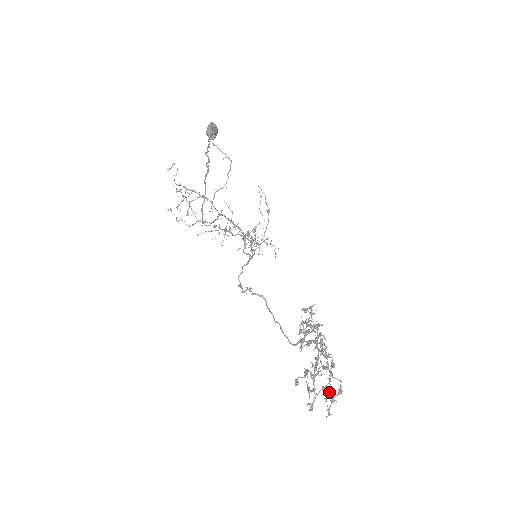
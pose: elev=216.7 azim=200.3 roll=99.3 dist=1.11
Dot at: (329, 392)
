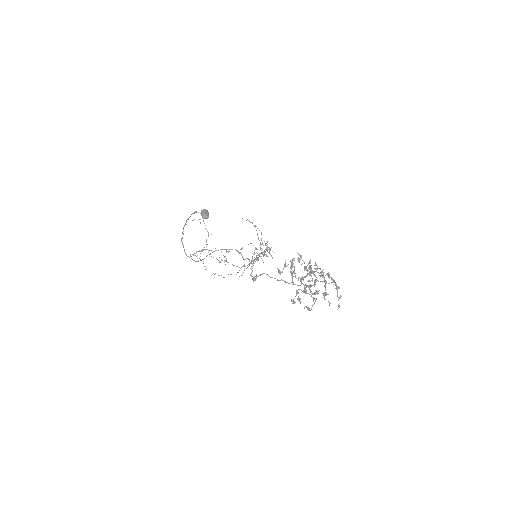
Dot at: (324, 293)
